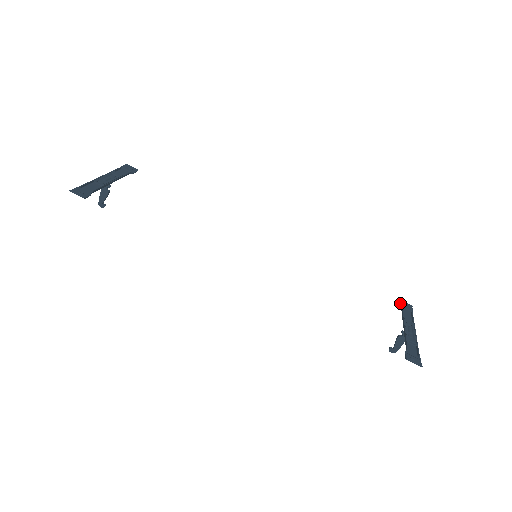
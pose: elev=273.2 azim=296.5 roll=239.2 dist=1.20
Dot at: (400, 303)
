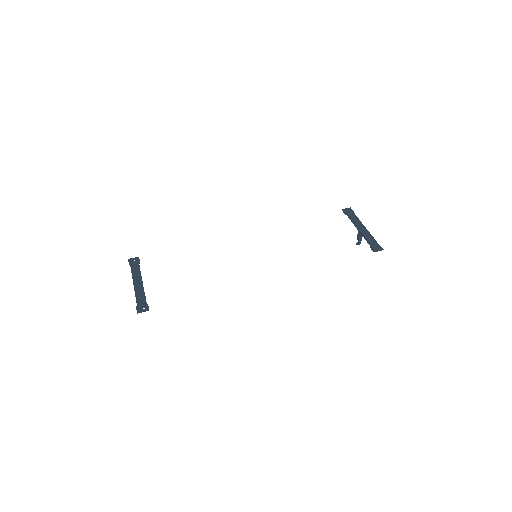
Dot at: (344, 212)
